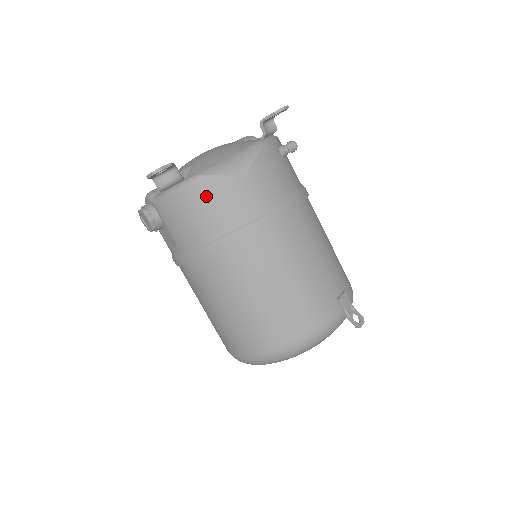
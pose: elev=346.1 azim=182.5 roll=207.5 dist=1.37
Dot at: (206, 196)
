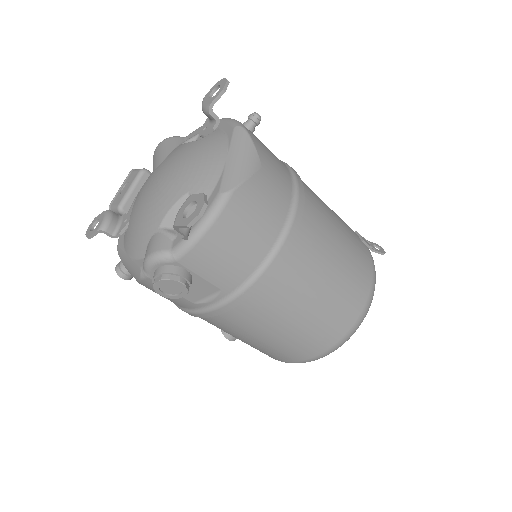
Dot at: (245, 211)
